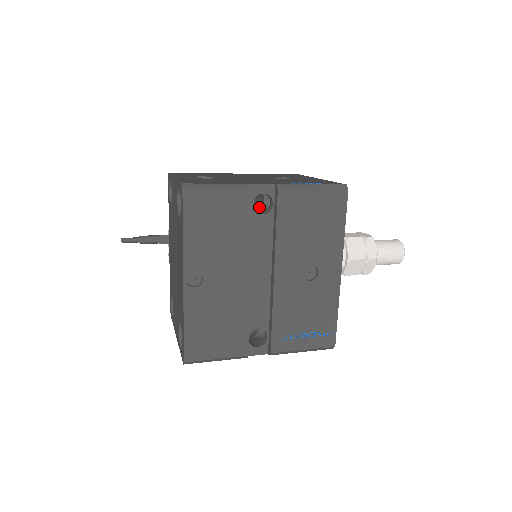
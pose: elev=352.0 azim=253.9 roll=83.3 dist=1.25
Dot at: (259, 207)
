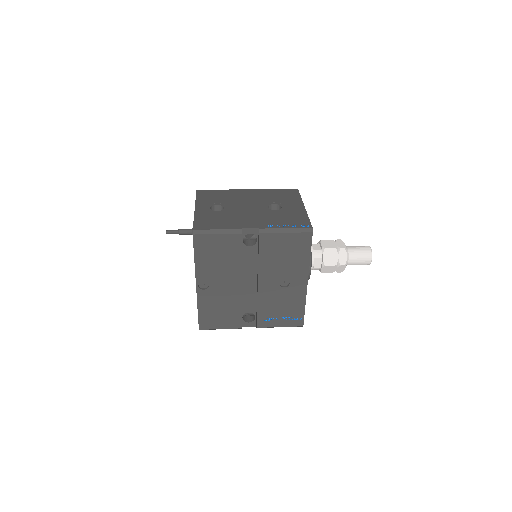
Dot at: occluded
